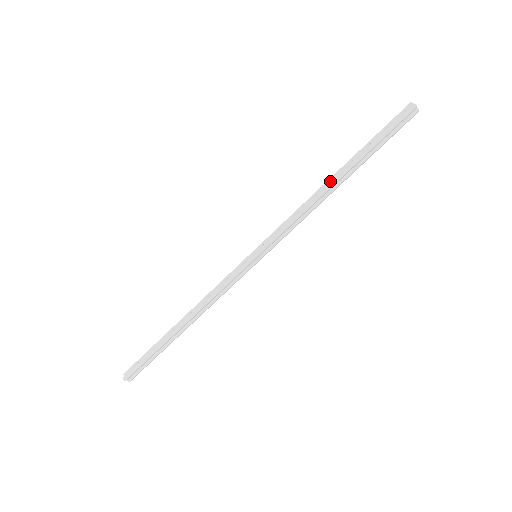
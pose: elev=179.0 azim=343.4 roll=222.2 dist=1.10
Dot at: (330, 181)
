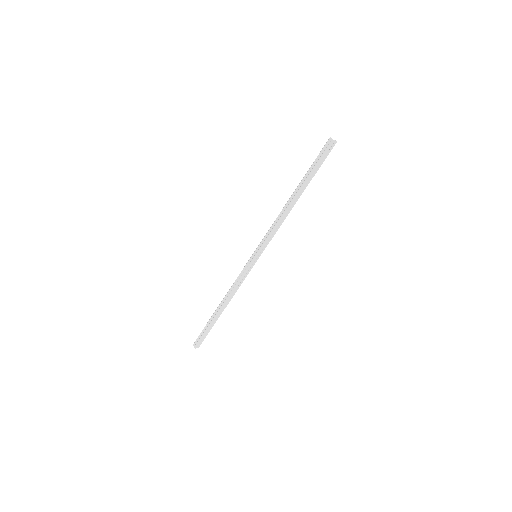
Dot at: (291, 201)
